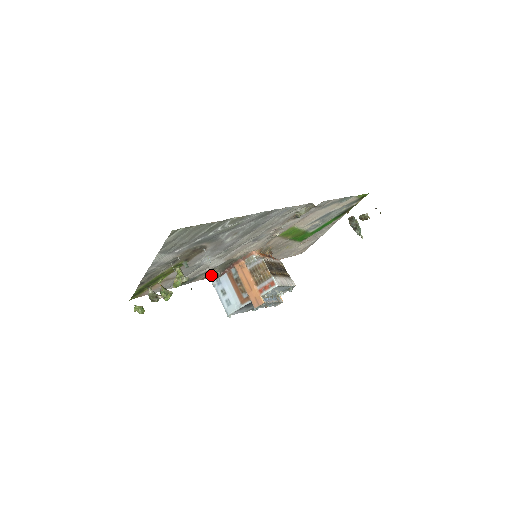
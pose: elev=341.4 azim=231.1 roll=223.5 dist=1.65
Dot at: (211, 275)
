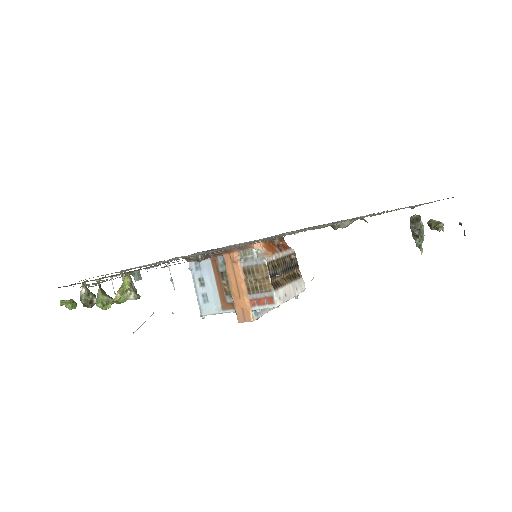
Dot at: (188, 256)
